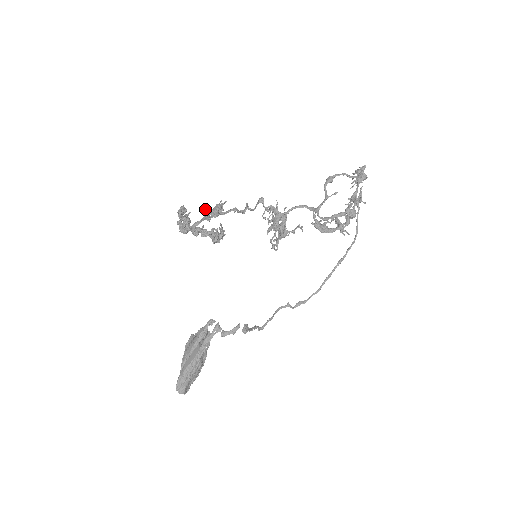
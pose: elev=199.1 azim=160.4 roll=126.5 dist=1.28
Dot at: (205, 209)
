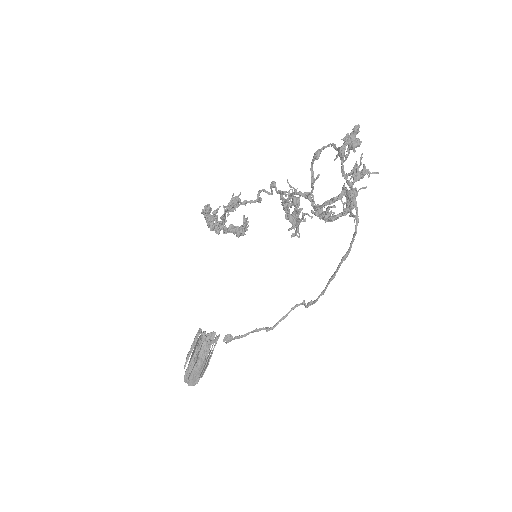
Dot at: (223, 205)
